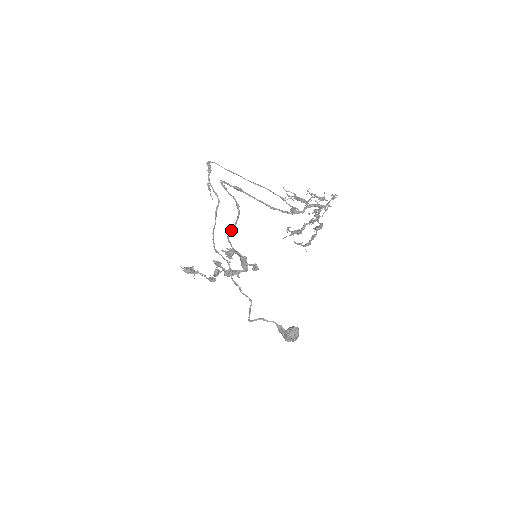
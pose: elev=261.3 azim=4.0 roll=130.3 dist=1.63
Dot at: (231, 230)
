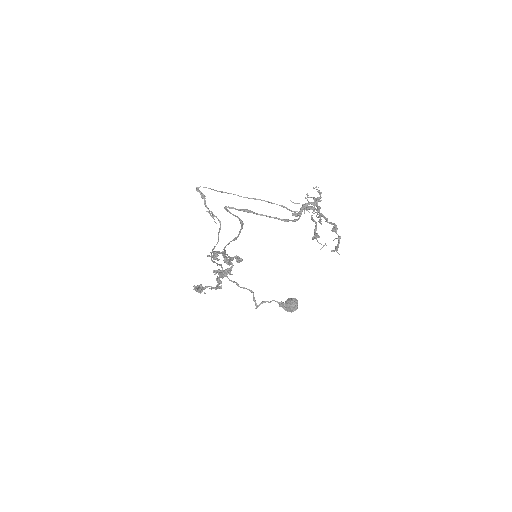
Dot at: occluded
